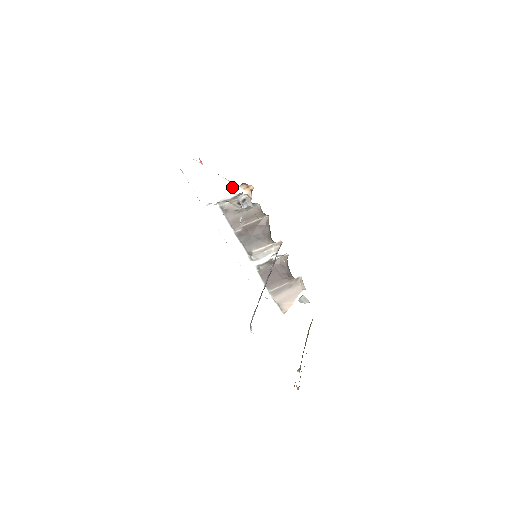
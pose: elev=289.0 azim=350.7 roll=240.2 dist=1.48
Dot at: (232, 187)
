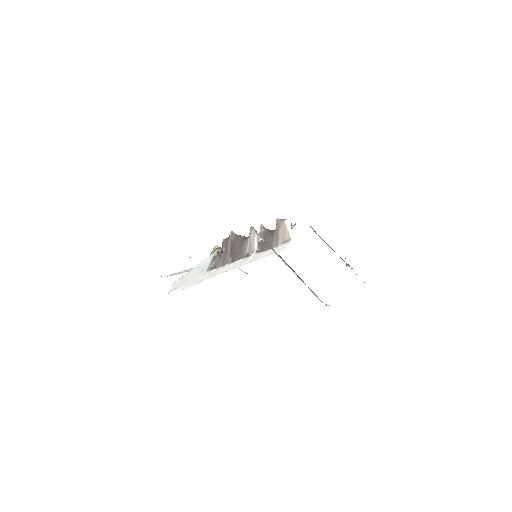
Dot at: (207, 260)
